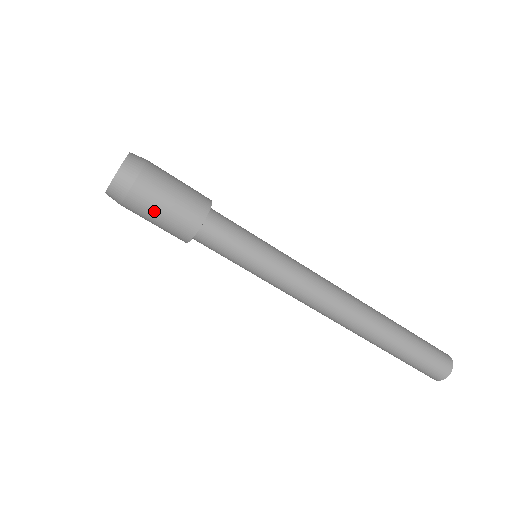
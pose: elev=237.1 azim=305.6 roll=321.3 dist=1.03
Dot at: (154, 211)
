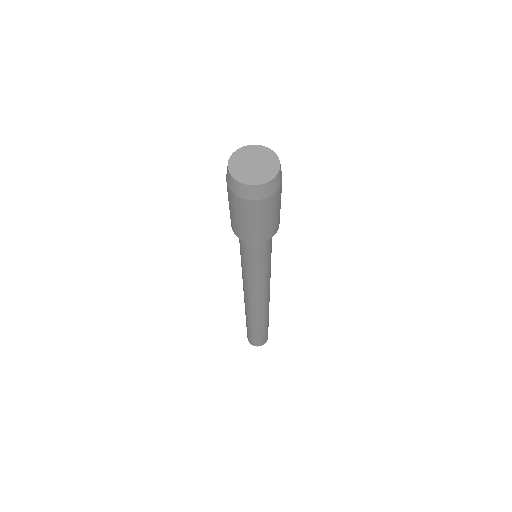
Dot at: (267, 216)
